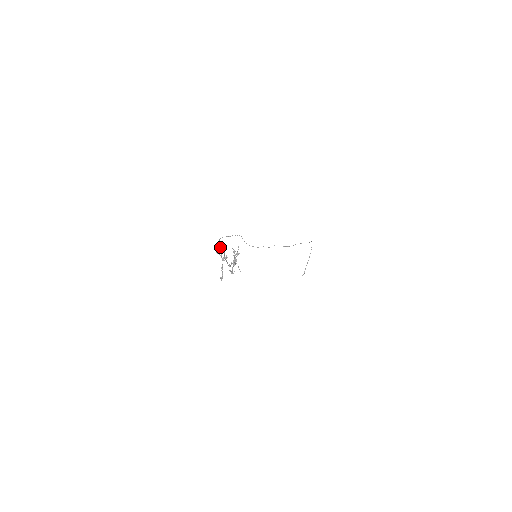
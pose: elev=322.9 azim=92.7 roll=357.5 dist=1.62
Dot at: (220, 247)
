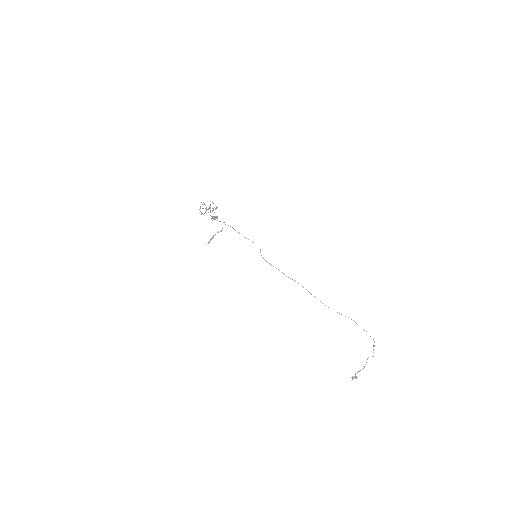
Dot at: (217, 216)
